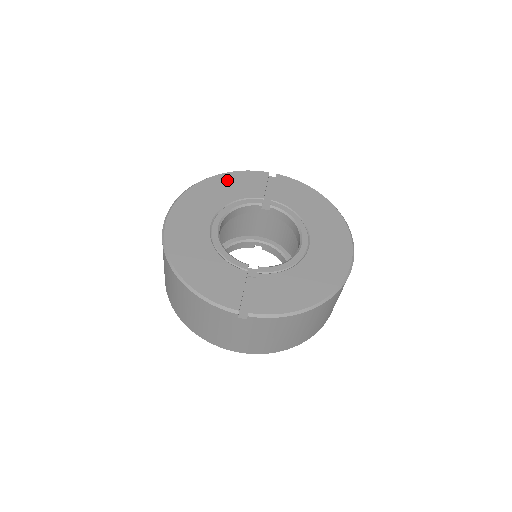
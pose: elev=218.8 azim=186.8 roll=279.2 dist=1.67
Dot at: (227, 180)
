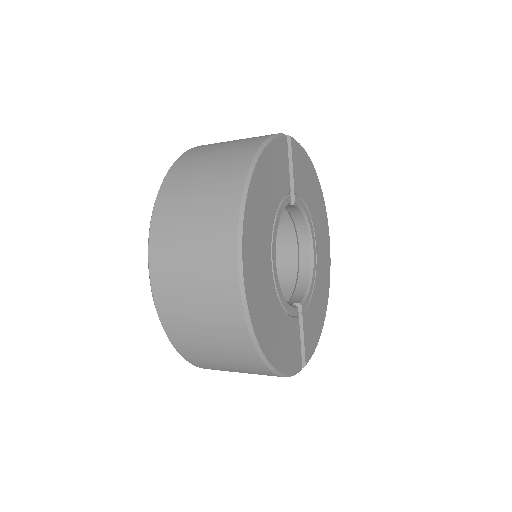
Dot at: (267, 168)
